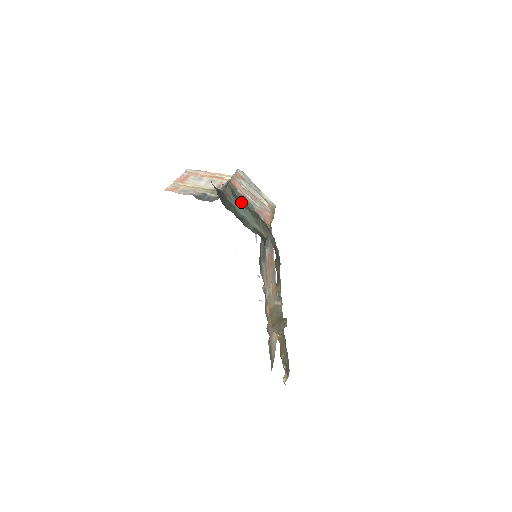
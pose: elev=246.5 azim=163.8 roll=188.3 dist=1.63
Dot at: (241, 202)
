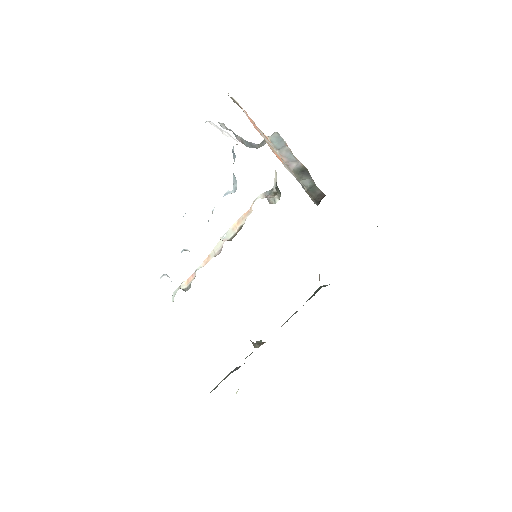
Dot at: occluded
